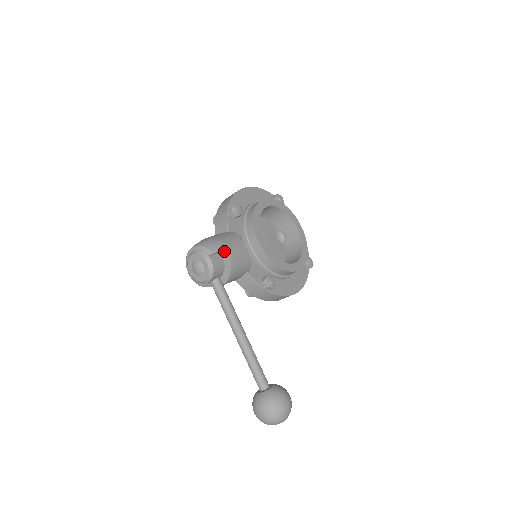
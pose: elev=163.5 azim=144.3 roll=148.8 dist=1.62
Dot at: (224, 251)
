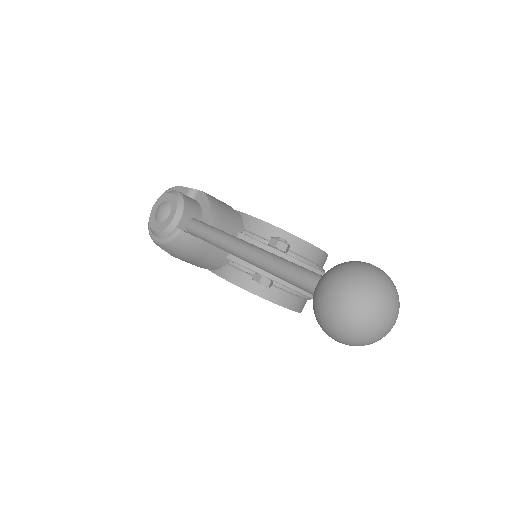
Dot at: (194, 190)
